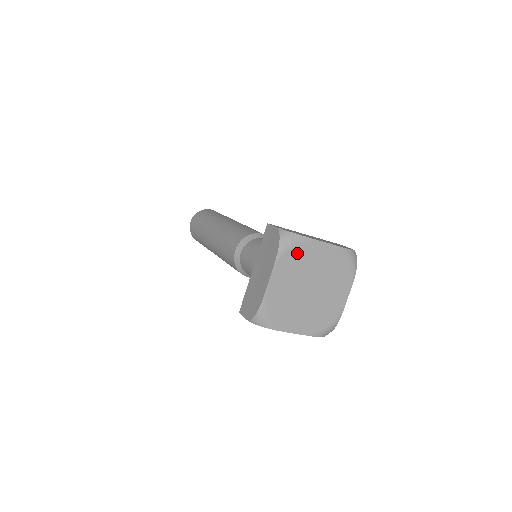
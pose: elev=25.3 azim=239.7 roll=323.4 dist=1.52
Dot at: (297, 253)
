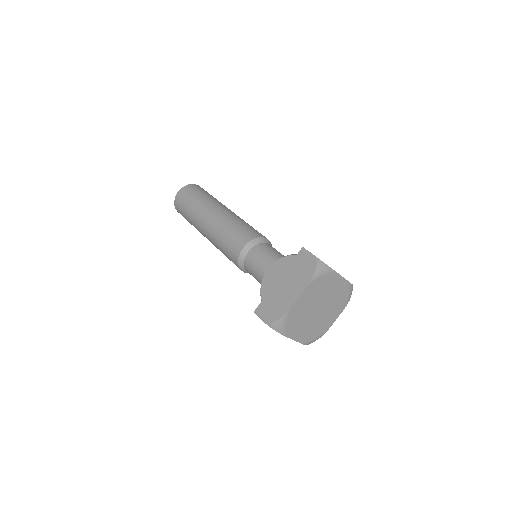
Dot at: (323, 281)
